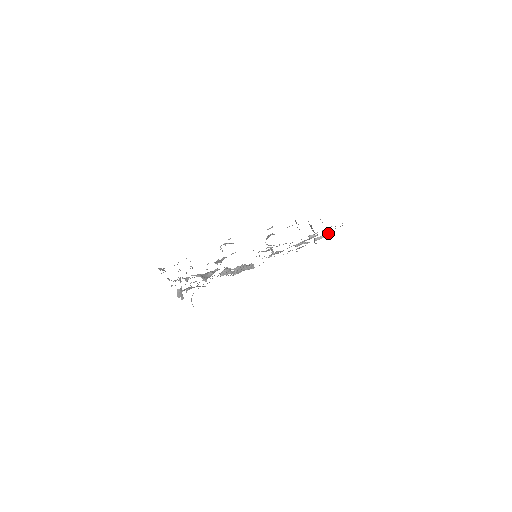
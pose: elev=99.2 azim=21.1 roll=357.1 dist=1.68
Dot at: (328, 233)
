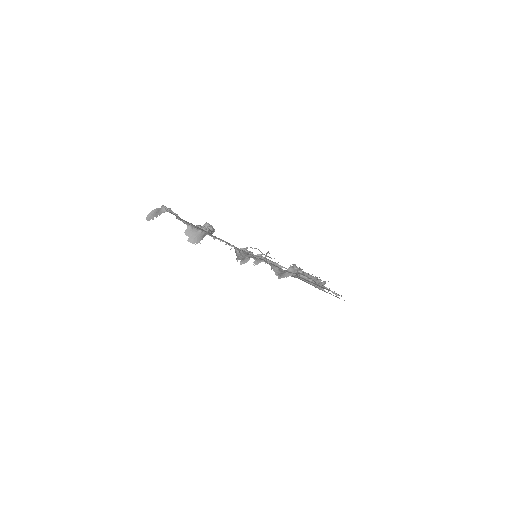
Dot at: occluded
